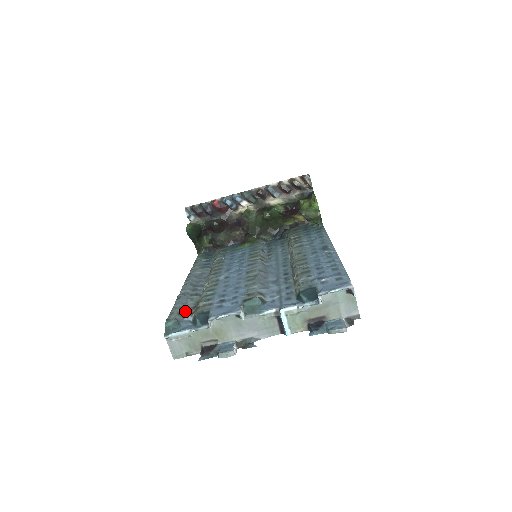
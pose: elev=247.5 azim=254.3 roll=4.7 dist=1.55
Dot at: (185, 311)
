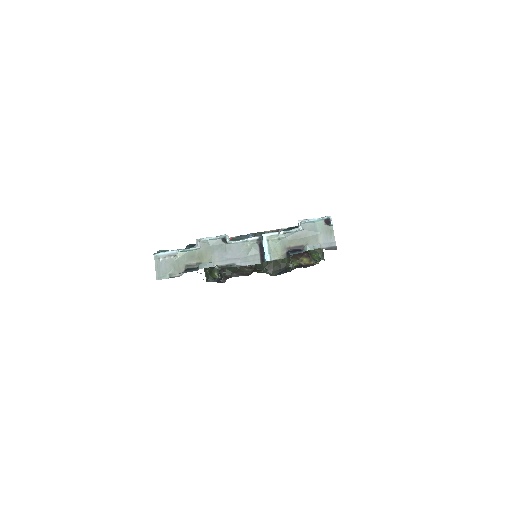
Dot at: occluded
